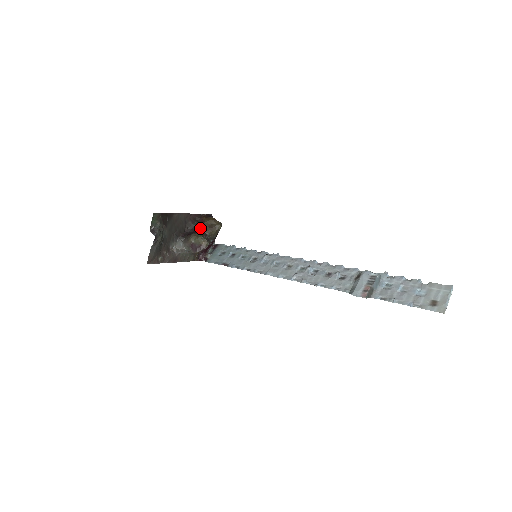
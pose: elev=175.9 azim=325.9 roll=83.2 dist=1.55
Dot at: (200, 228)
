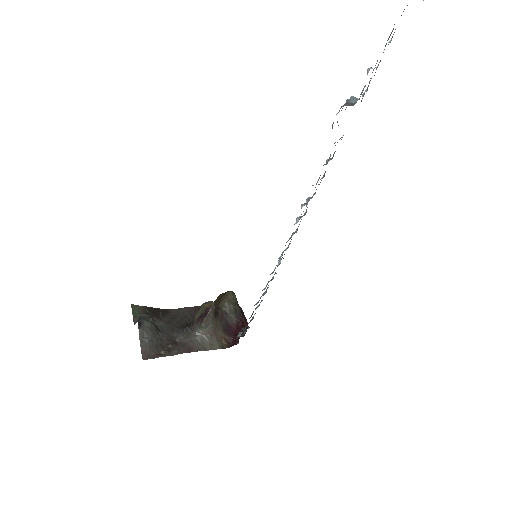
Dot at: occluded
